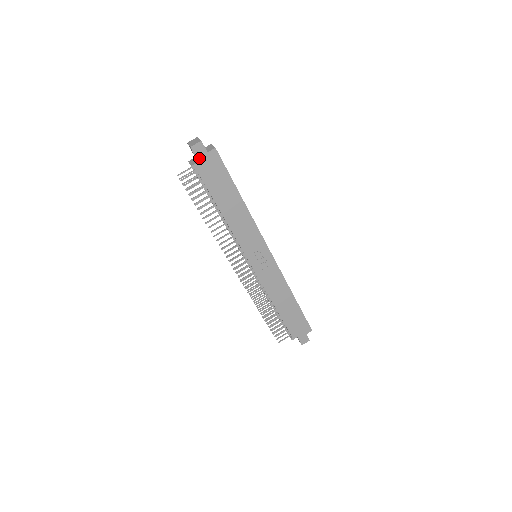
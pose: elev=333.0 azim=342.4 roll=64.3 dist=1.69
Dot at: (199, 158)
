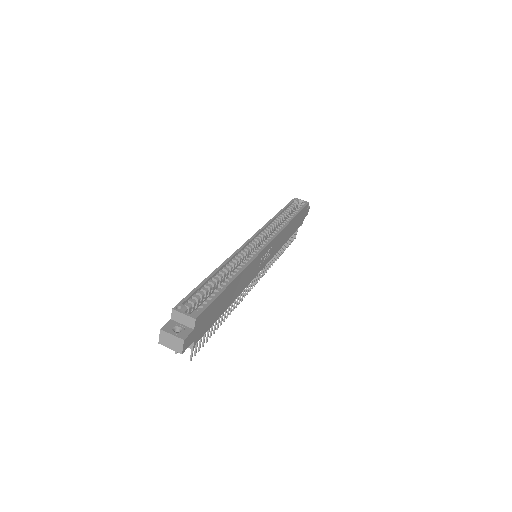
Dot at: (192, 340)
